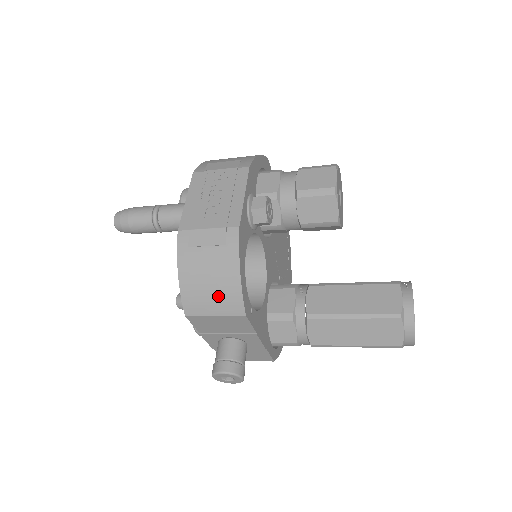
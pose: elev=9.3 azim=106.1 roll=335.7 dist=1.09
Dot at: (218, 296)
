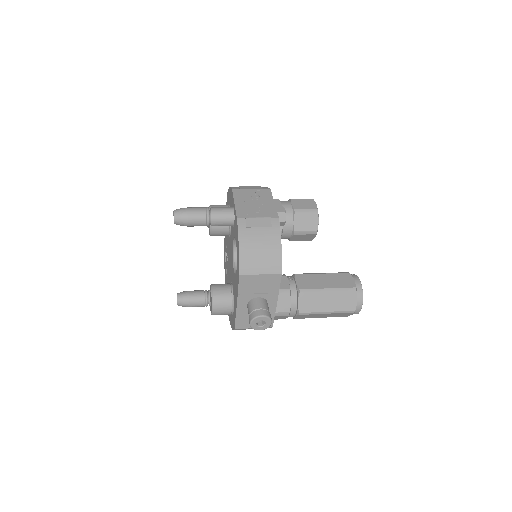
Dot at: (266, 260)
